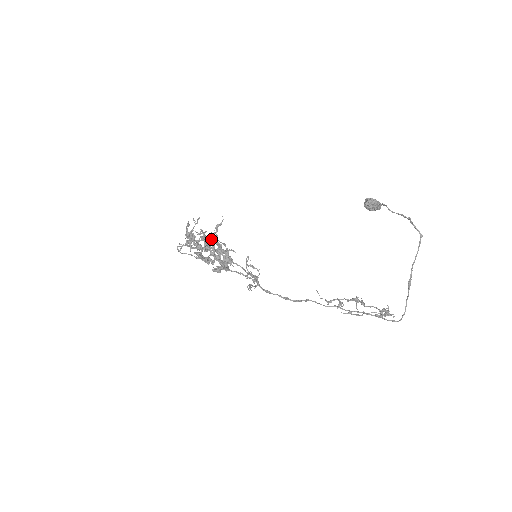
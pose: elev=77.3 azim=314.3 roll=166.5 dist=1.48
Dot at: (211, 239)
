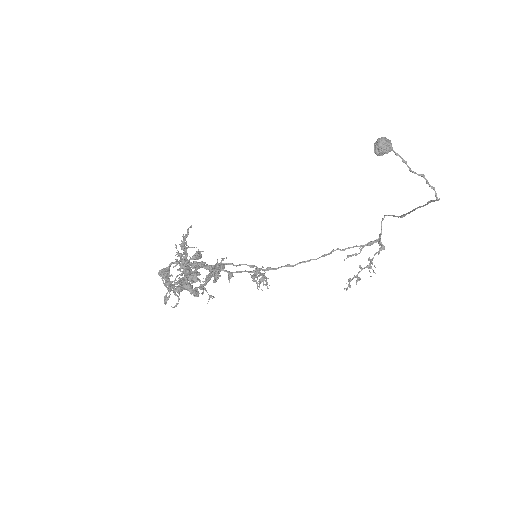
Dot at: (195, 266)
